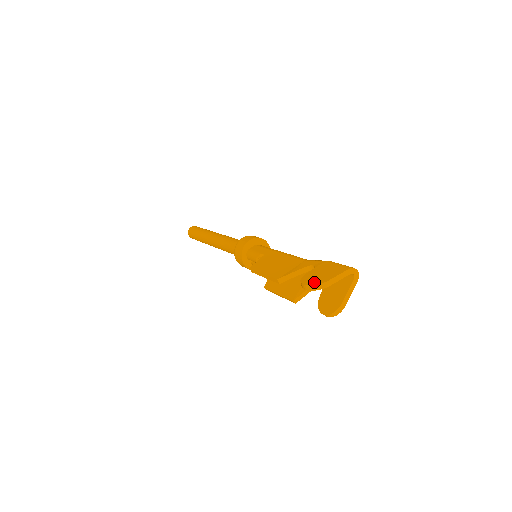
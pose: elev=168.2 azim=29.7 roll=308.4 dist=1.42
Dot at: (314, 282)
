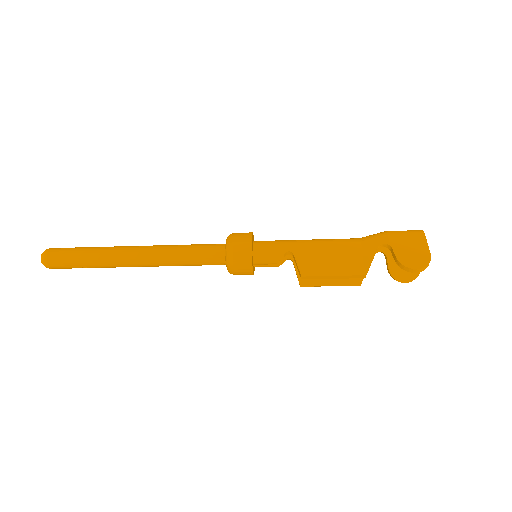
Dot at: (422, 262)
